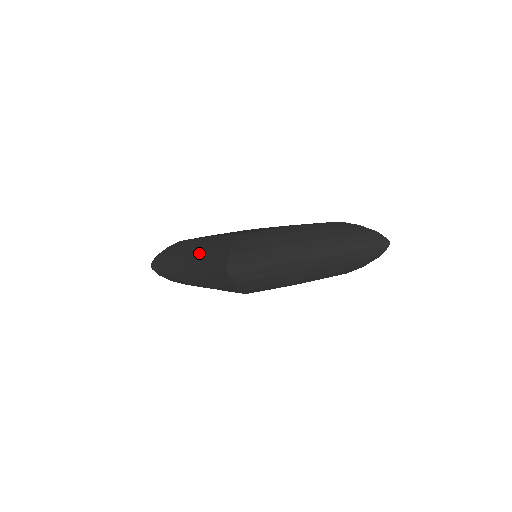
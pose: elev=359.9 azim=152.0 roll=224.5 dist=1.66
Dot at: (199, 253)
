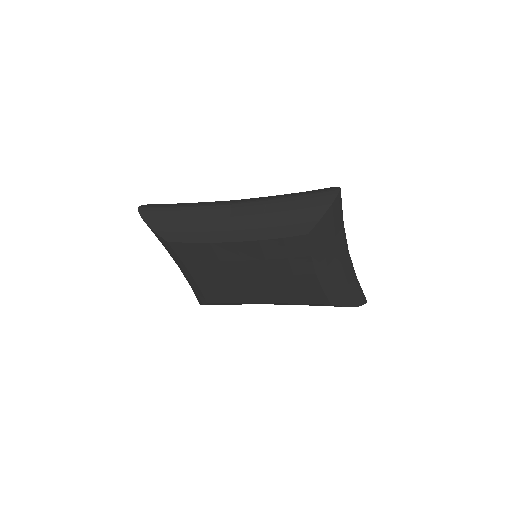
Dot at: (259, 197)
